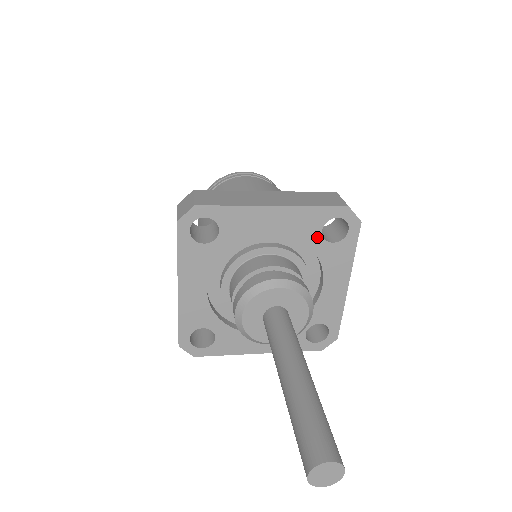
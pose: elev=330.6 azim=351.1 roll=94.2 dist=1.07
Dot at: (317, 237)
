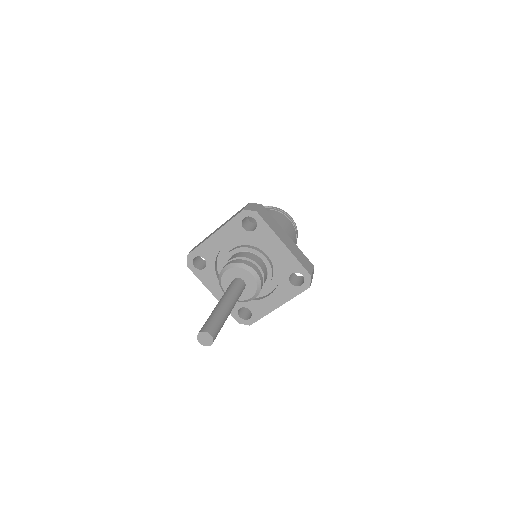
Dot at: (287, 274)
